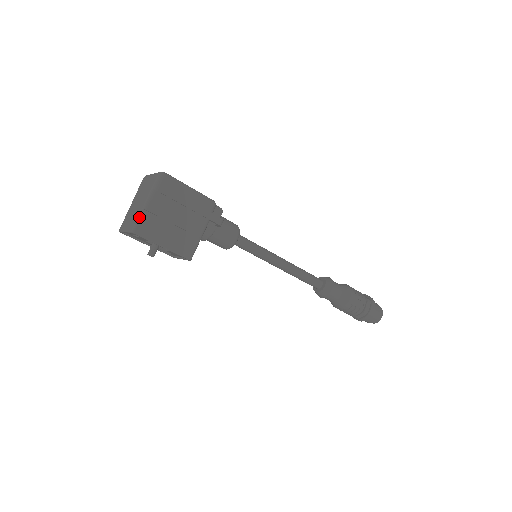
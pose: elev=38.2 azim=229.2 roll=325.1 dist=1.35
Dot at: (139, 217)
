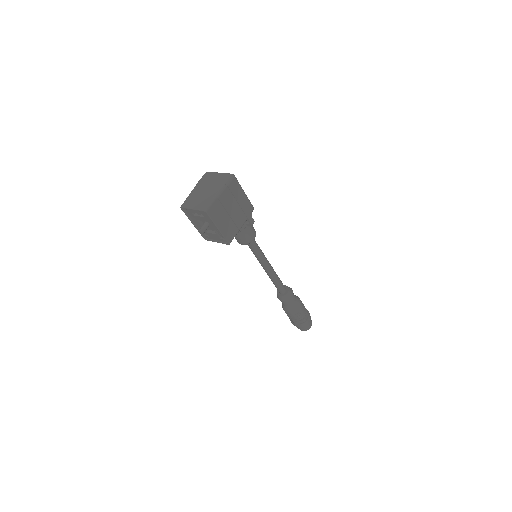
Dot at: (212, 201)
